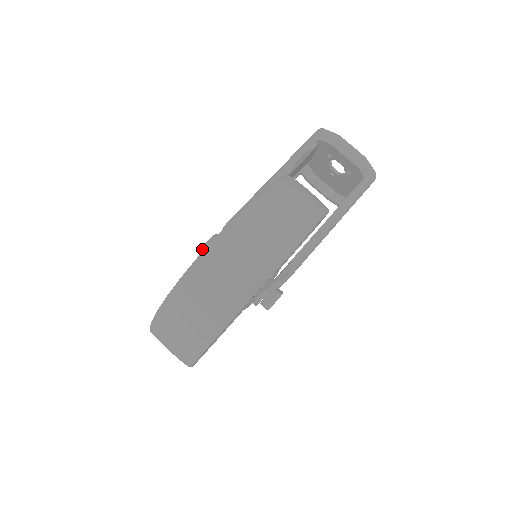
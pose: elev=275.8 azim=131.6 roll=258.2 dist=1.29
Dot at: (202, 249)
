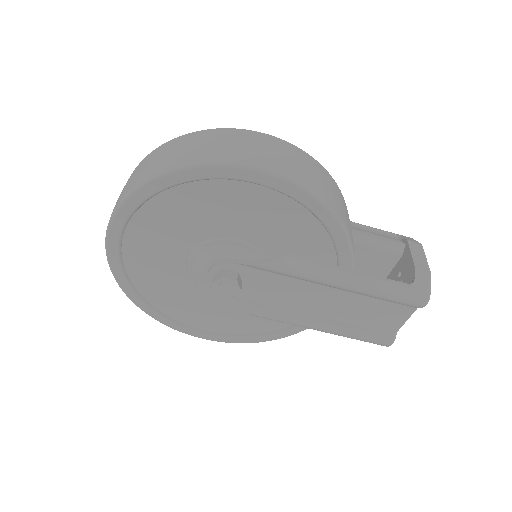
Dot at: occluded
